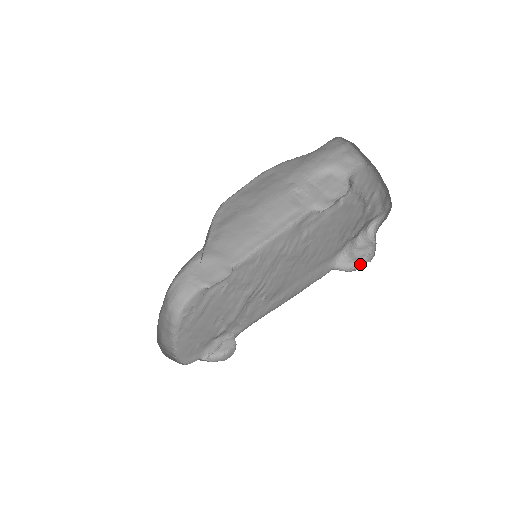
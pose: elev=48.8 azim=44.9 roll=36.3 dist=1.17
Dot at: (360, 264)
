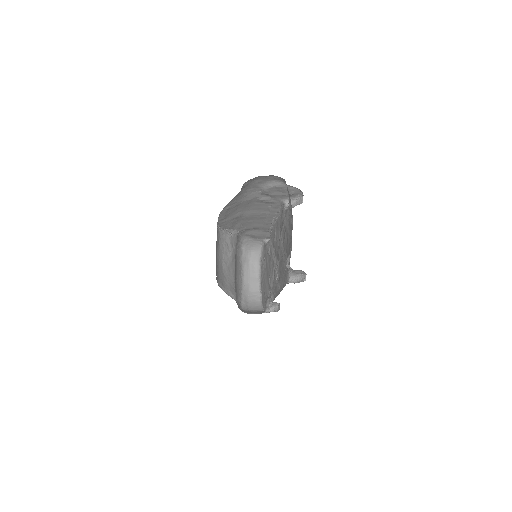
Dot at: (305, 275)
